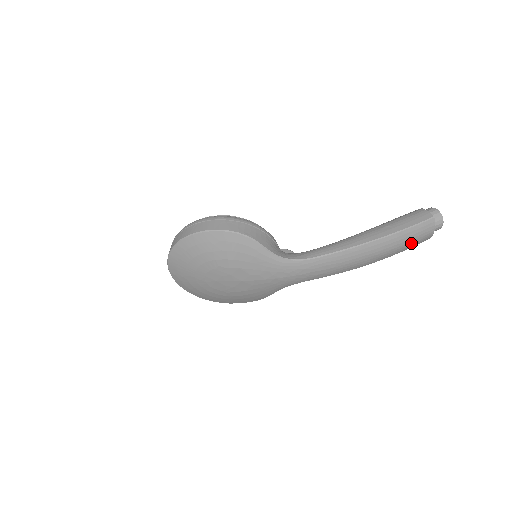
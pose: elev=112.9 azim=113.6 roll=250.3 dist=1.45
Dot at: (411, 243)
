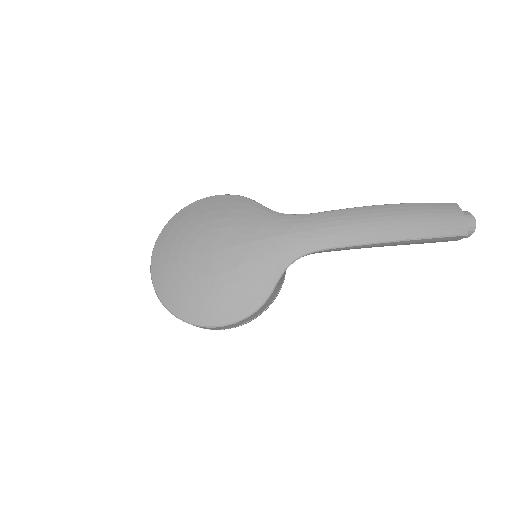
Dot at: (440, 221)
